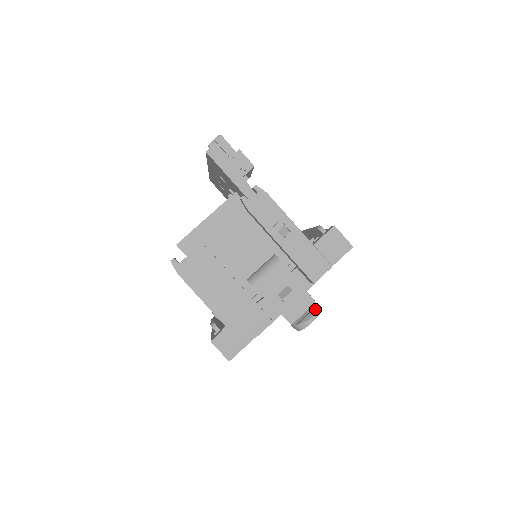
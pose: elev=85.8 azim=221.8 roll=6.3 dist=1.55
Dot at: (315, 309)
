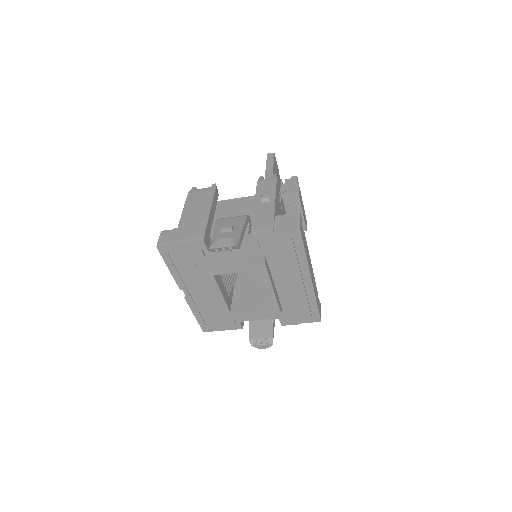
Dot at: (231, 238)
